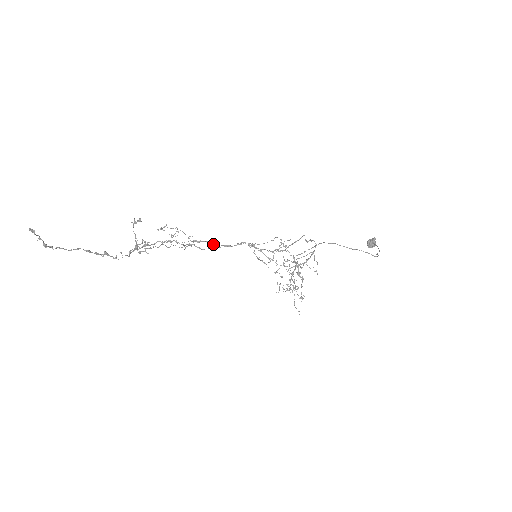
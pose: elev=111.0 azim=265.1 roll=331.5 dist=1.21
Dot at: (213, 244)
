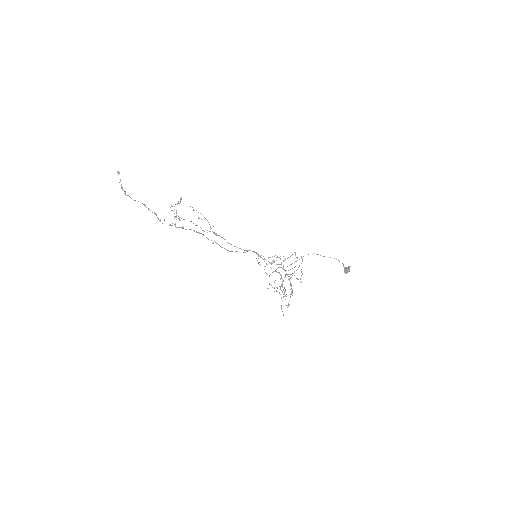
Dot at: (228, 243)
